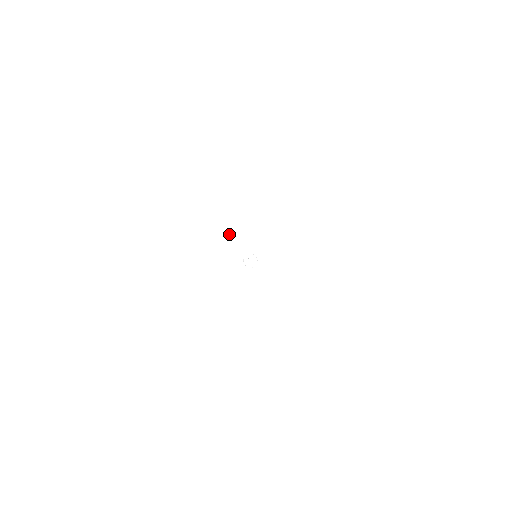
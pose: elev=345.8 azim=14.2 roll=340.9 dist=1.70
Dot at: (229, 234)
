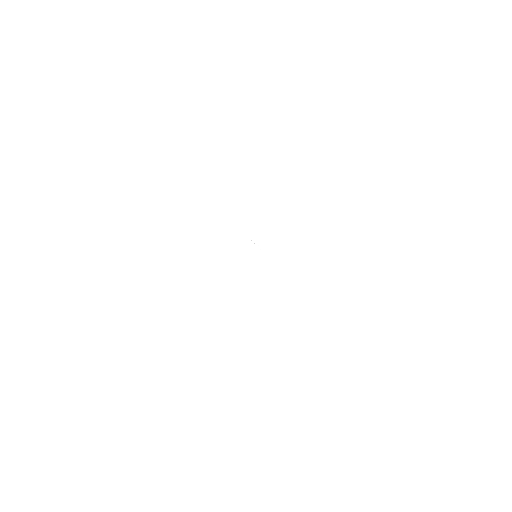
Dot at: (227, 237)
